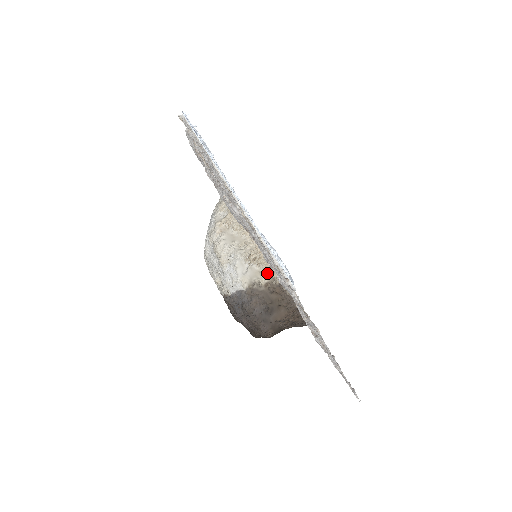
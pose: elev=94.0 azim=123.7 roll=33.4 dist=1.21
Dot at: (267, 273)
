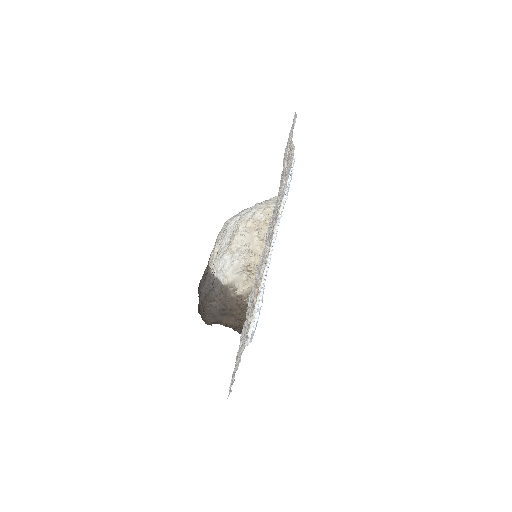
Dot at: (248, 289)
